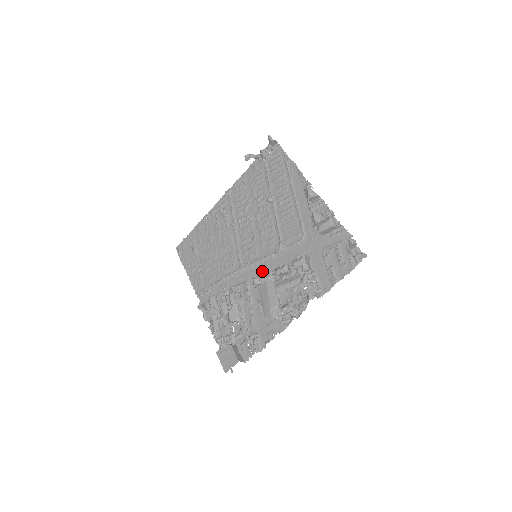
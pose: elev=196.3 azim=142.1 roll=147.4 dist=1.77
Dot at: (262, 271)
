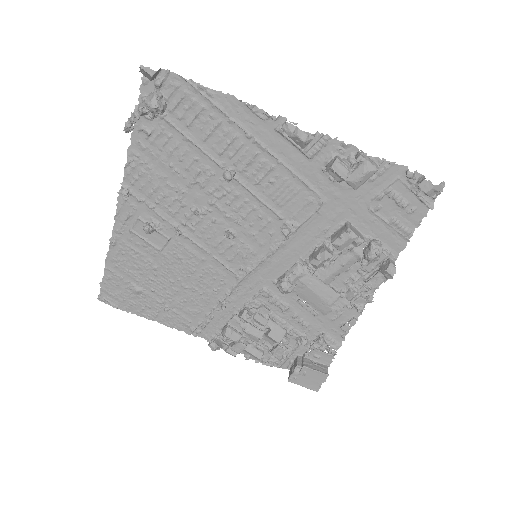
Dot at: (279, 268)
